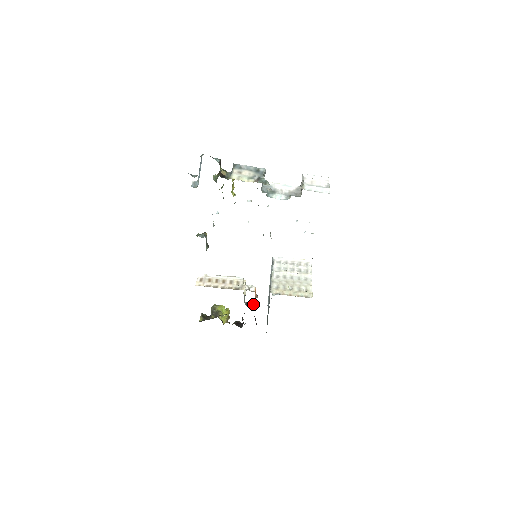
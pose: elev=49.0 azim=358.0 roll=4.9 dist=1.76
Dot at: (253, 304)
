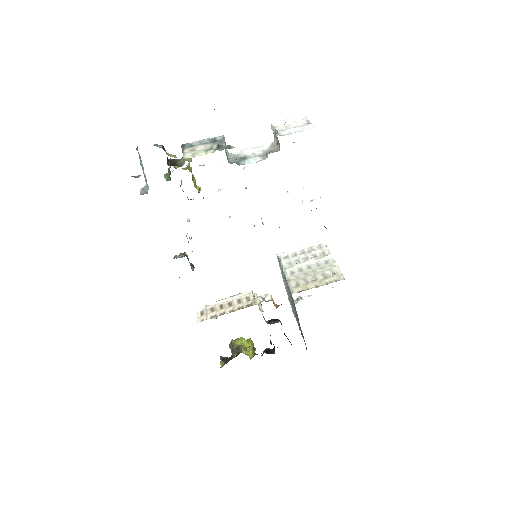
Dot at: (276, 319)
